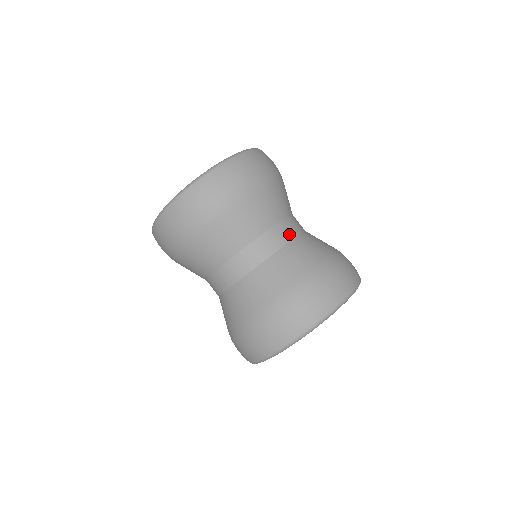
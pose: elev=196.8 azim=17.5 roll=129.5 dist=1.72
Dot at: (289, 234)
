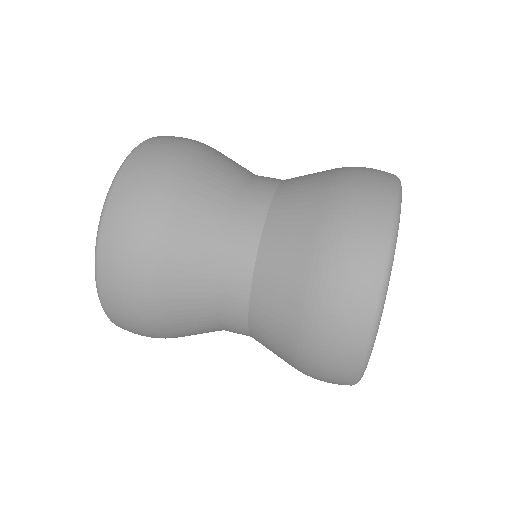
Dot at: occluded
